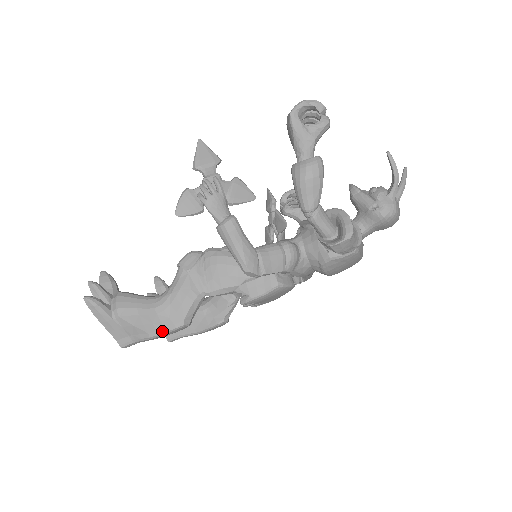
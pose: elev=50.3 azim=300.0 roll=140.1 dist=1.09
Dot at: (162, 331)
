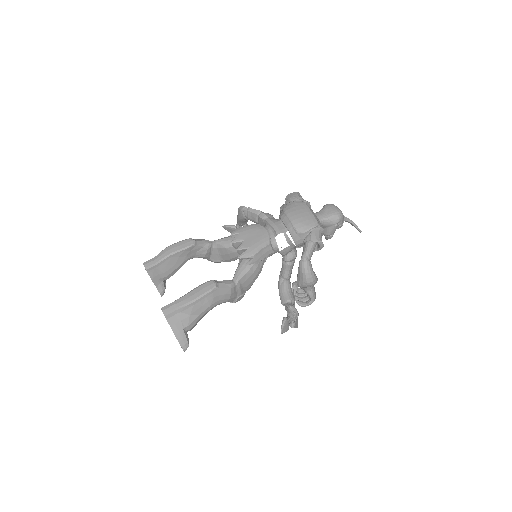
Dot at: (177, 243)
